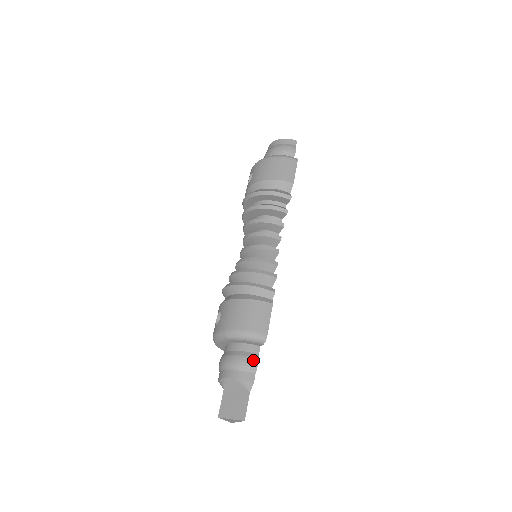
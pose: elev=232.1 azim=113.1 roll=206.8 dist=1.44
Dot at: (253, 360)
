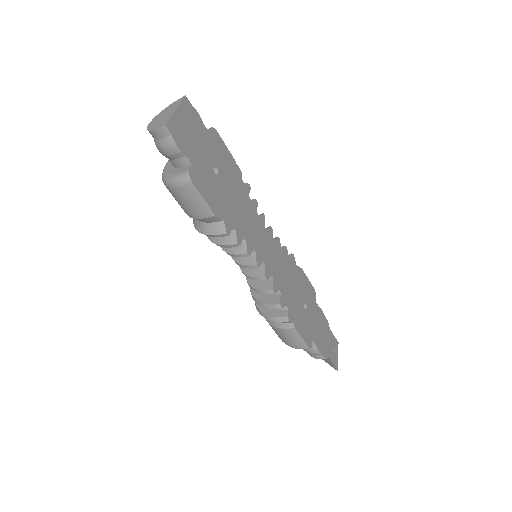
Dot at: (314, 351)
